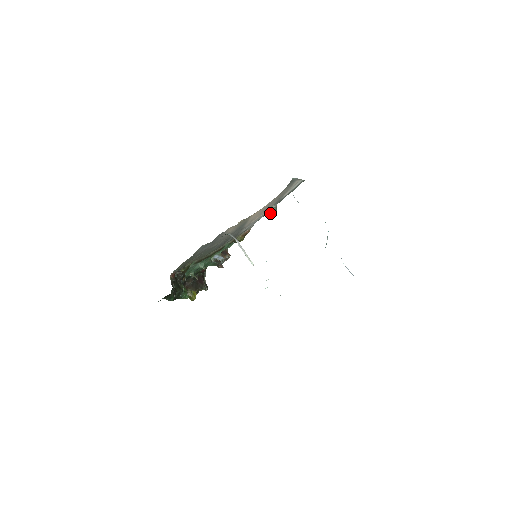
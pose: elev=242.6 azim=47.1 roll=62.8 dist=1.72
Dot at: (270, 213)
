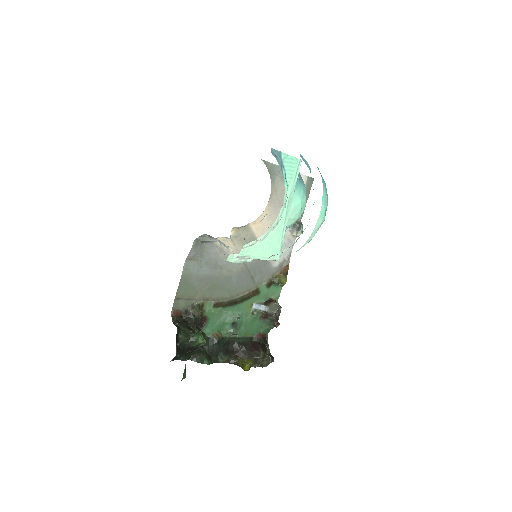
Dot at: (295, 231)
